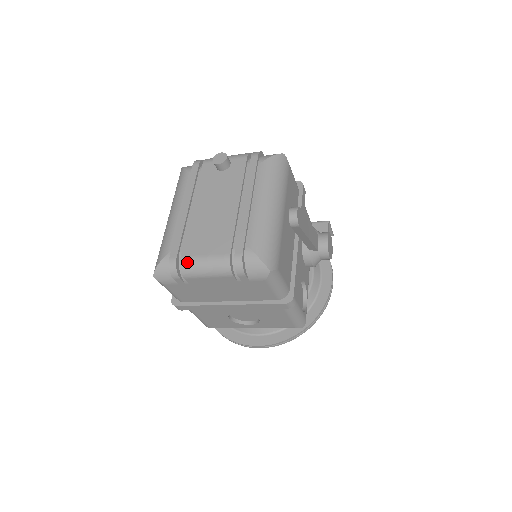
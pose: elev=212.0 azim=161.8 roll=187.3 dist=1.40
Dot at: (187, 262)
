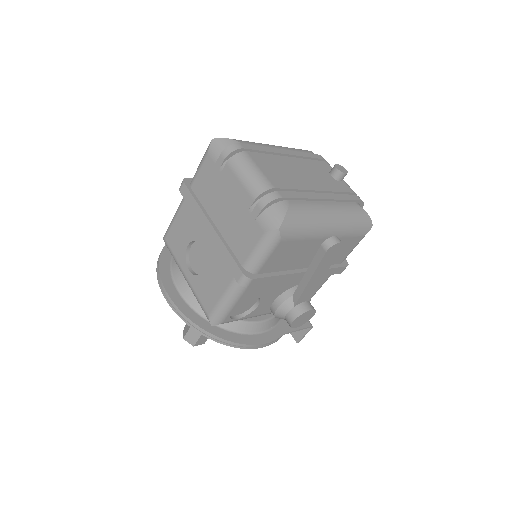
Dot at: (245, 157)
